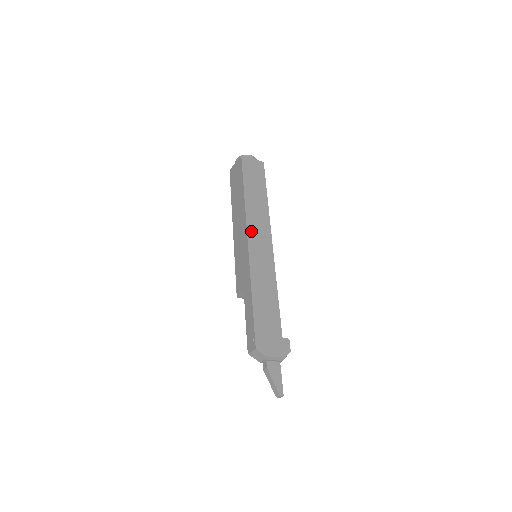
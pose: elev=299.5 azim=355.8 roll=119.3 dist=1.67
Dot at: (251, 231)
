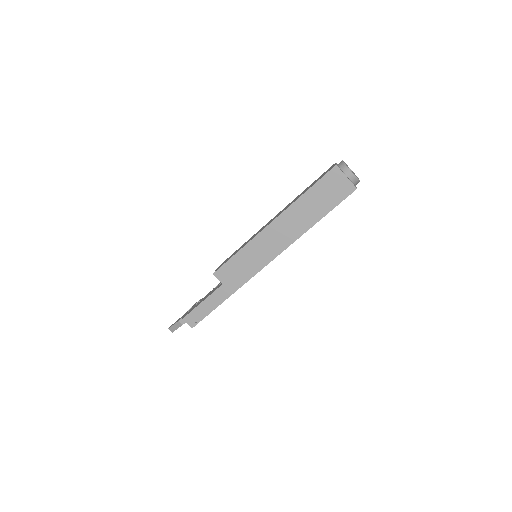
Dot at: occluded
